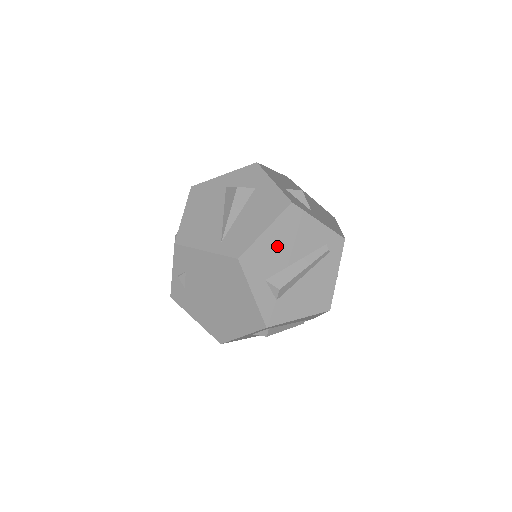
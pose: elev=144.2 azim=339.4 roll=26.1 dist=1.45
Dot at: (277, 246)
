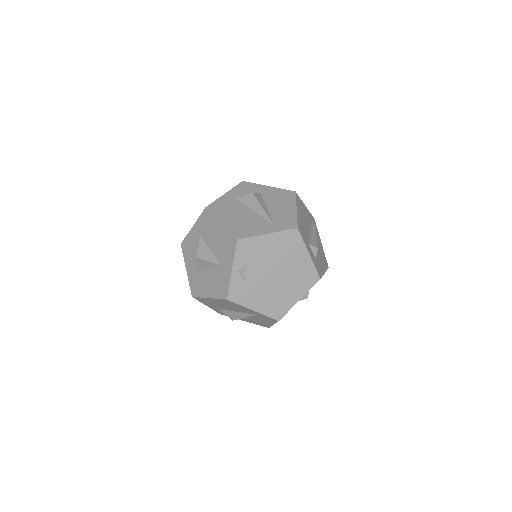
Dot at: (303, 221)
